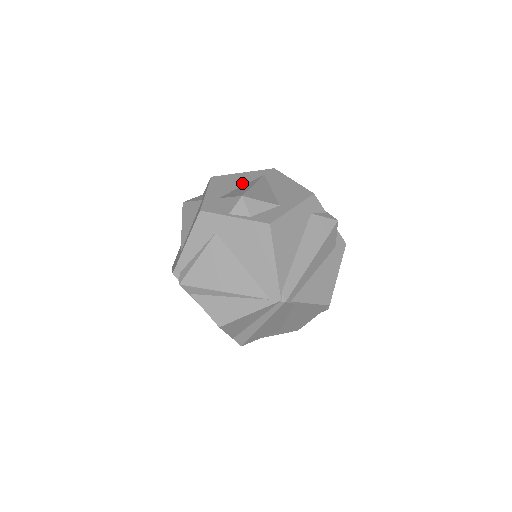
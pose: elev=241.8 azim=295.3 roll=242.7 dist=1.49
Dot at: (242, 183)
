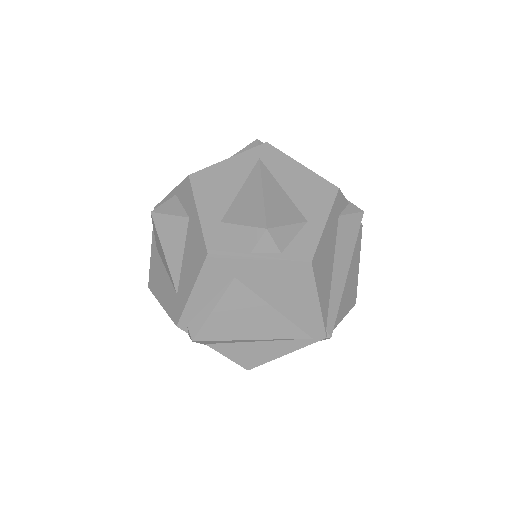
Dot at: (238, 182)
